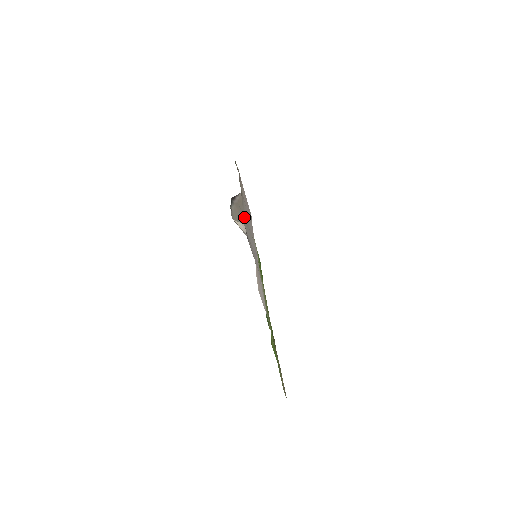
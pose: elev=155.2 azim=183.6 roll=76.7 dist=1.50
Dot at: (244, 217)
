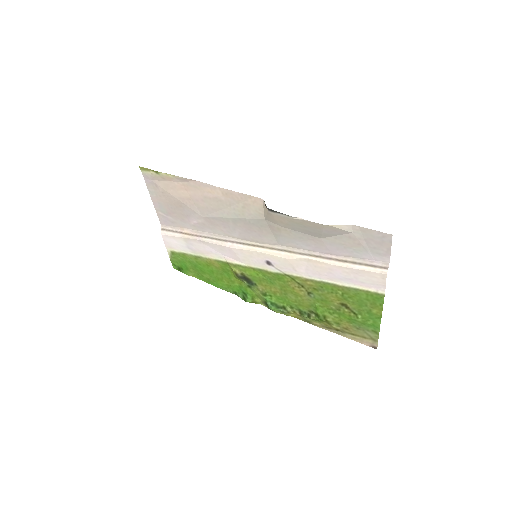
Dot at: (268, 222)
